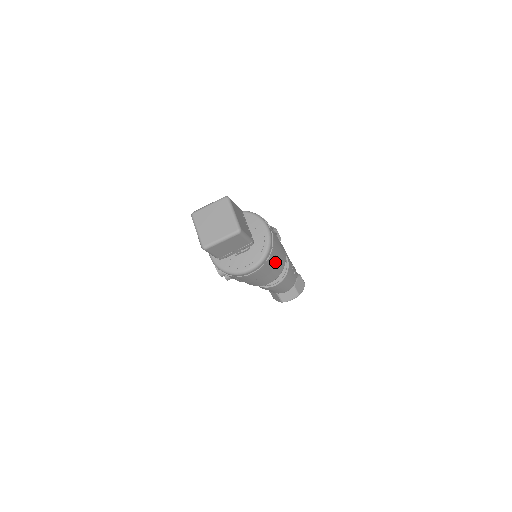
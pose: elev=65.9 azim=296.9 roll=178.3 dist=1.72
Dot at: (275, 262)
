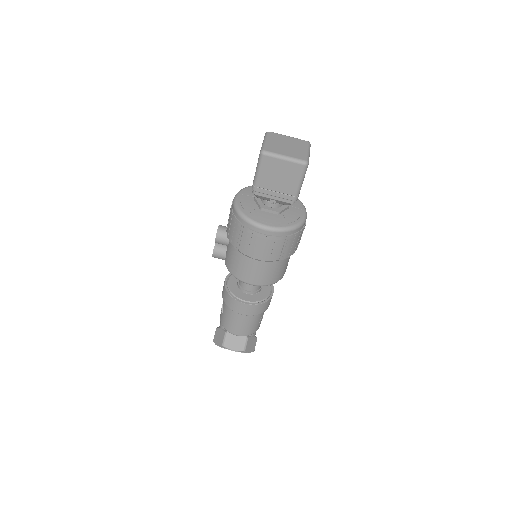
Dot at: (285, 254)
